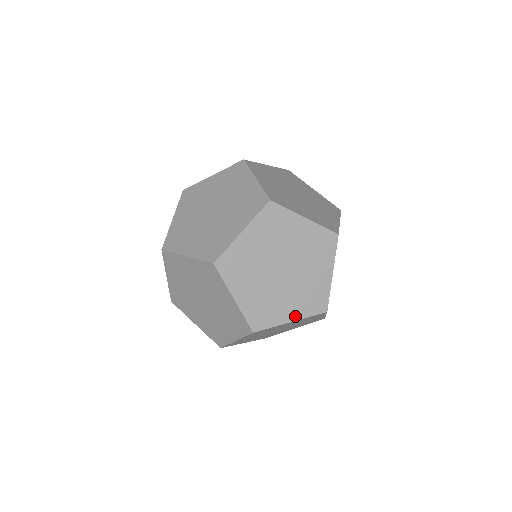
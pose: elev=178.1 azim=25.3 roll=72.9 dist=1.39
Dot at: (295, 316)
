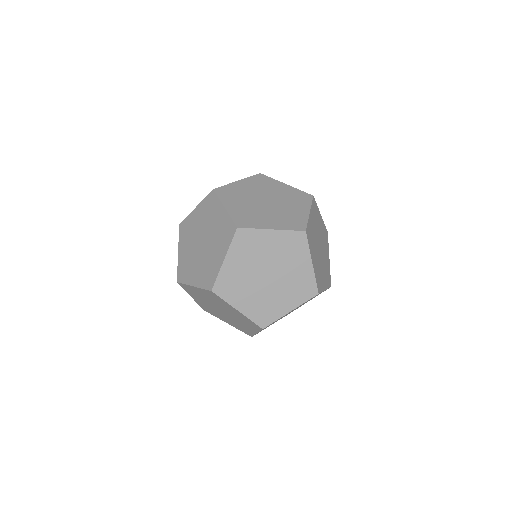
Dot at: (326, 286)
